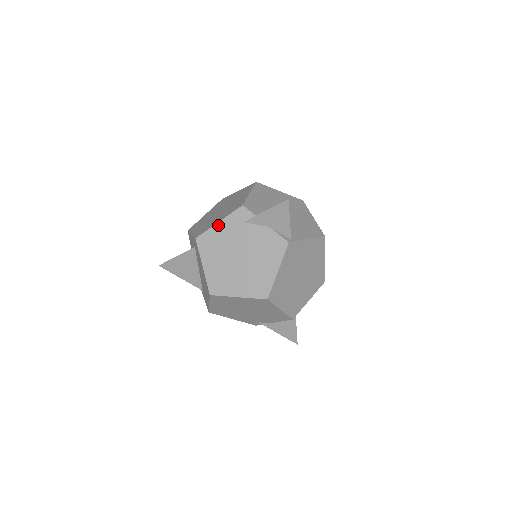
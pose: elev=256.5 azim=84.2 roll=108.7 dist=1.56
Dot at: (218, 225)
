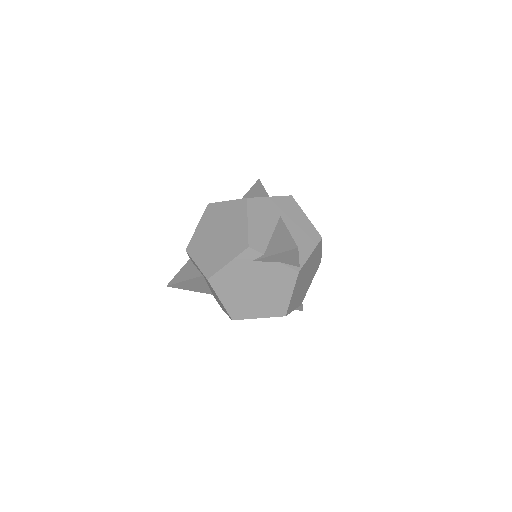
Dot at: (227, 266)
